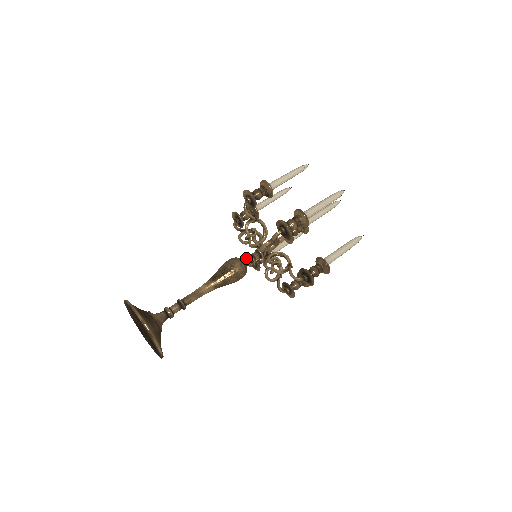
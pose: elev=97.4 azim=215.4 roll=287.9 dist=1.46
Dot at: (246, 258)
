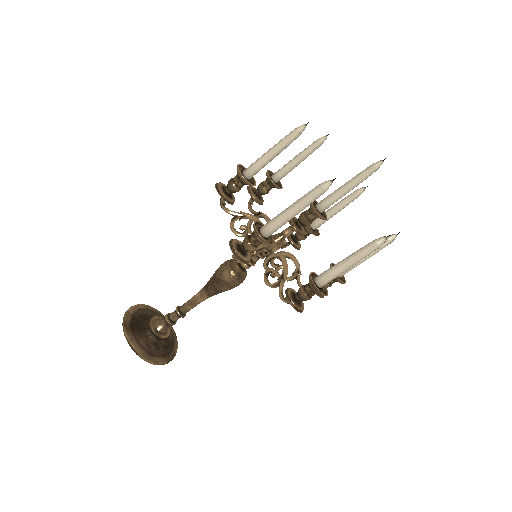
Dot at: occluded
